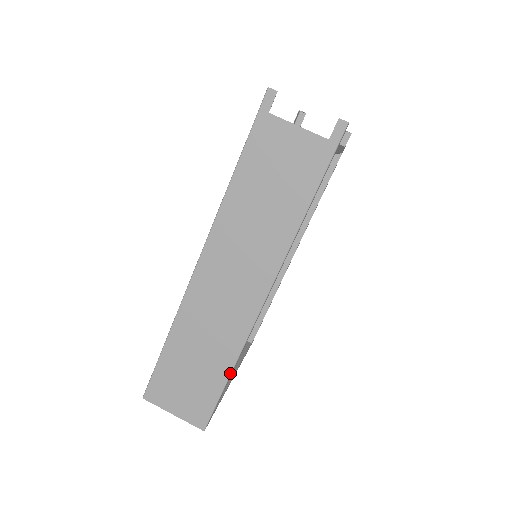
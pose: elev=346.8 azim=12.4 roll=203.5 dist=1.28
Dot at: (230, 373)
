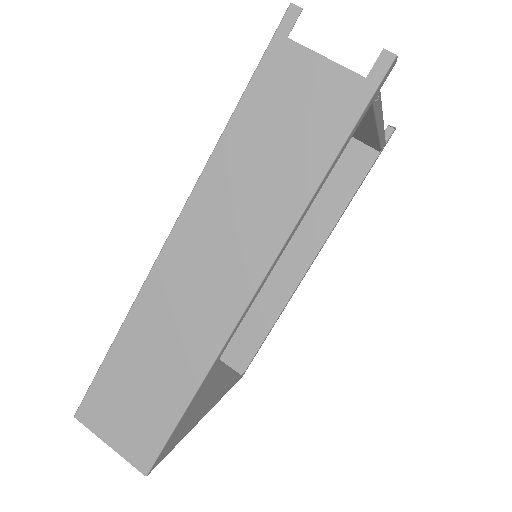
Dot at: (191, 398)
